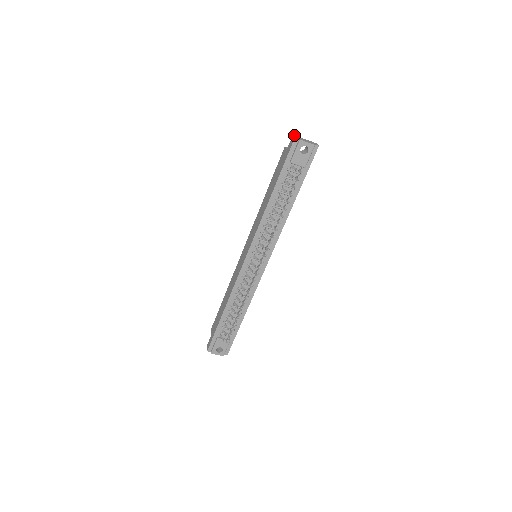
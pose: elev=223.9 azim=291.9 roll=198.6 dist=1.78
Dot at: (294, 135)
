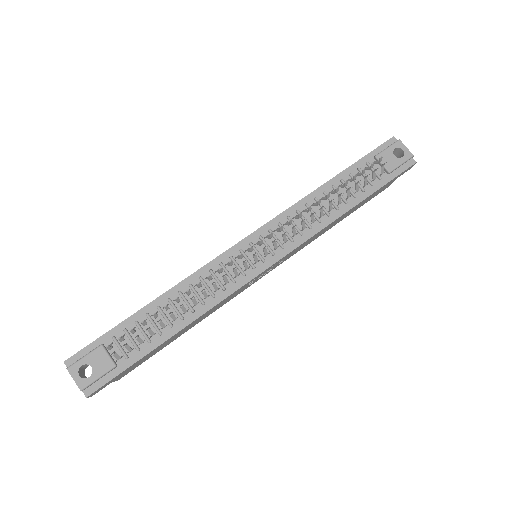
Dot at: occluded
